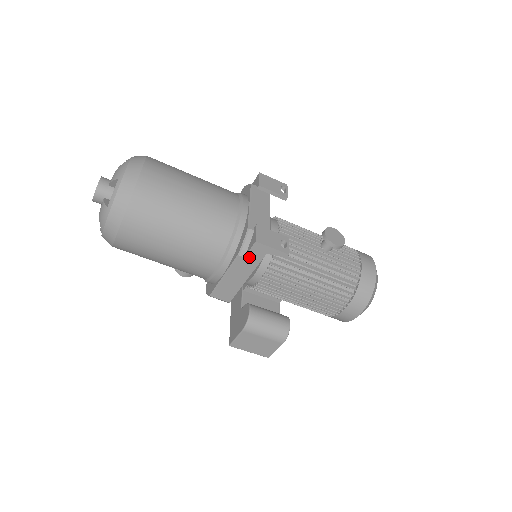
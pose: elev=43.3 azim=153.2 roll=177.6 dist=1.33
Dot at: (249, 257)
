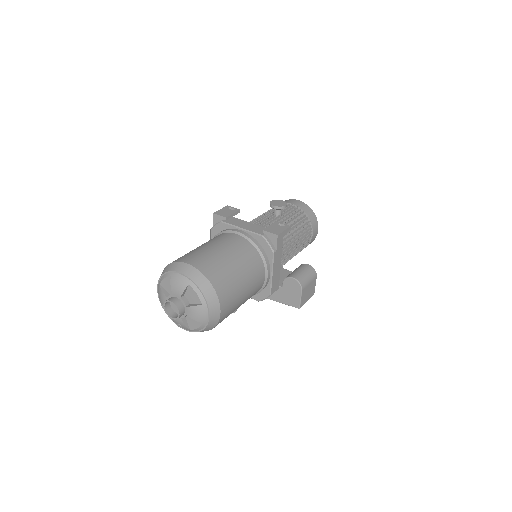
Dot at: (278, 248)
